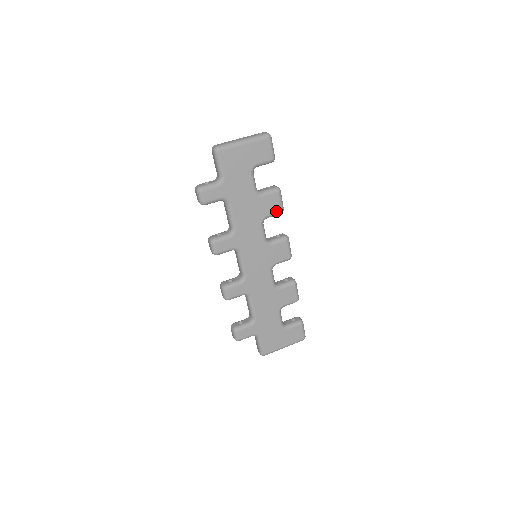
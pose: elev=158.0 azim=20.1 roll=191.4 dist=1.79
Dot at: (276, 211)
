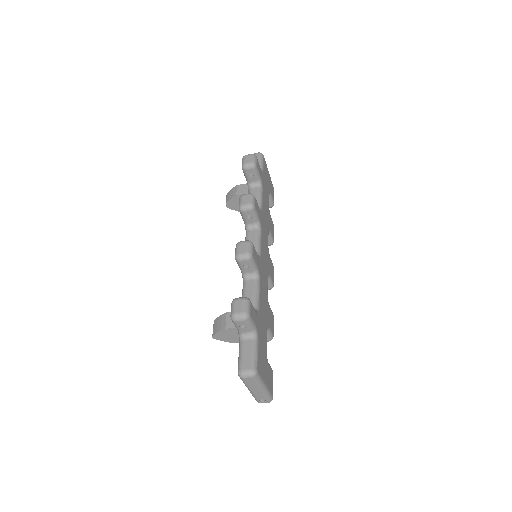
Dot at: (273, 236)
